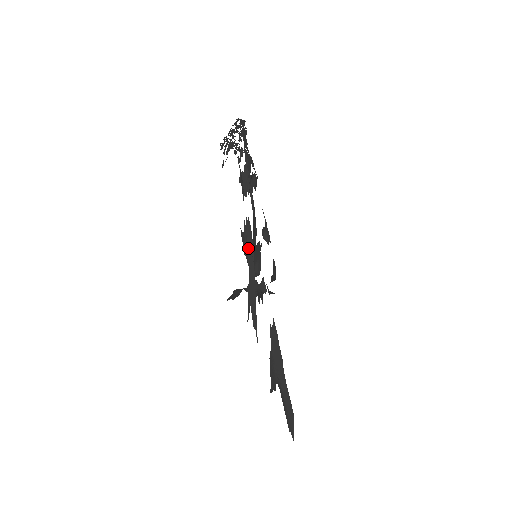
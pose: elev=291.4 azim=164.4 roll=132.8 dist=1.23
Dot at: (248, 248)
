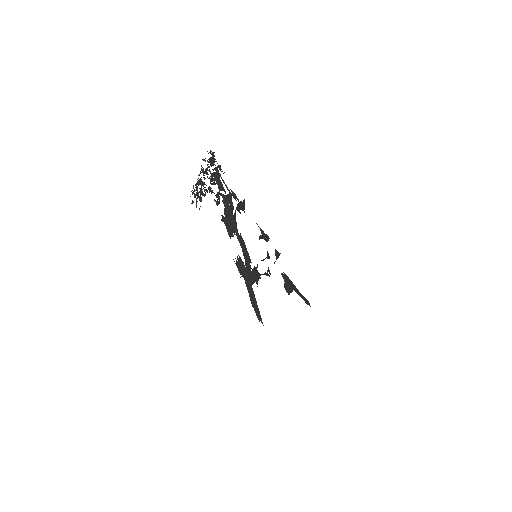
Dot at: (244, 276)
